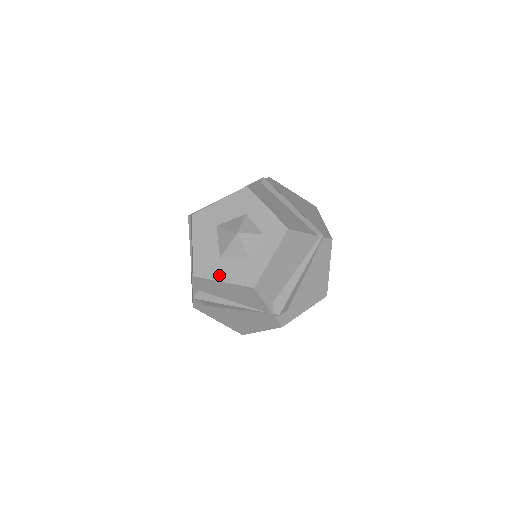
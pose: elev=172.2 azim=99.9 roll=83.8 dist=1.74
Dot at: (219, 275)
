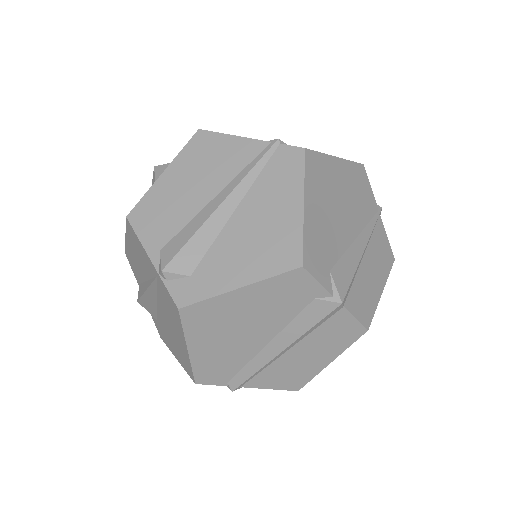
Dot at: occluded
